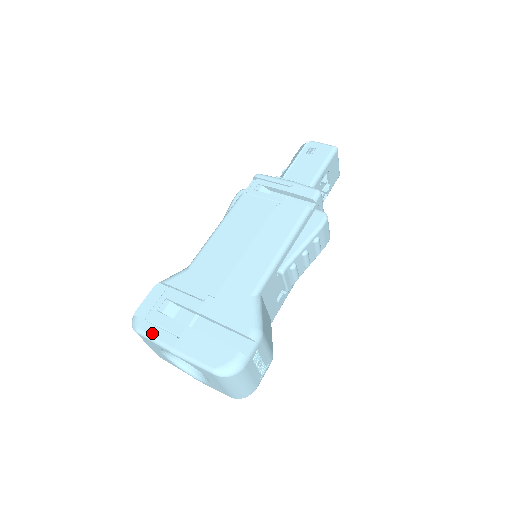
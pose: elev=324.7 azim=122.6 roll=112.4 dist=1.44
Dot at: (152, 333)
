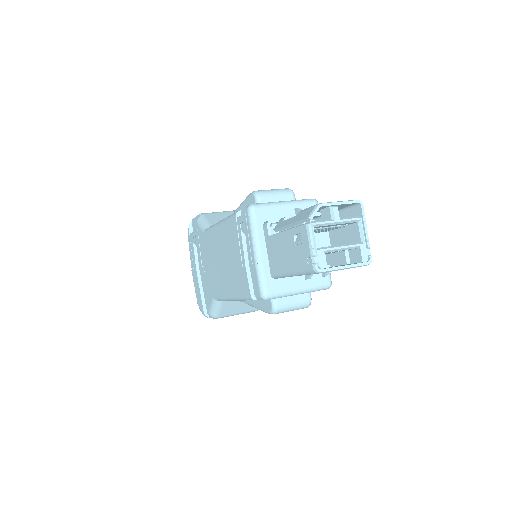
Dot at: (189, 248)
